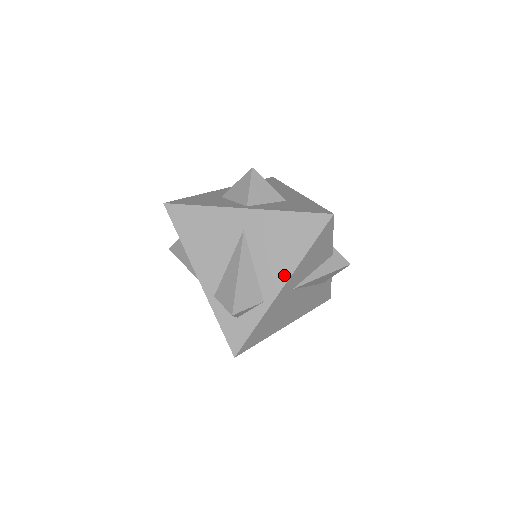
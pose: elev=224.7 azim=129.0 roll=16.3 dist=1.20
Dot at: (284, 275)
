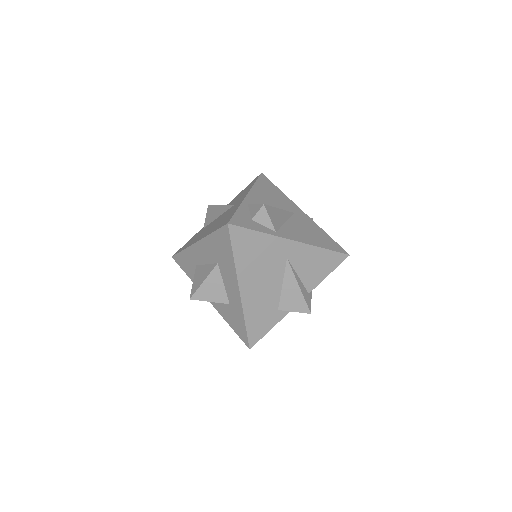
Dot at: occluded
